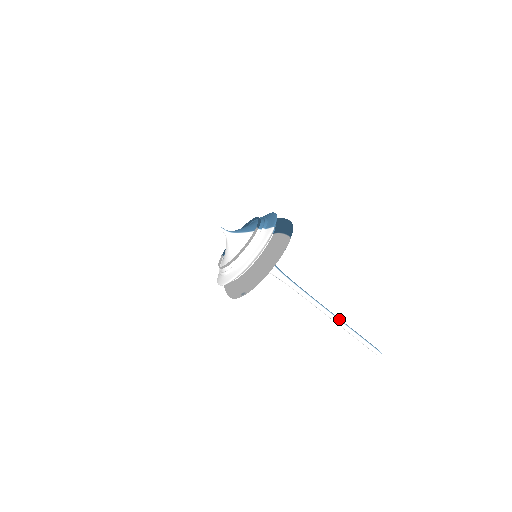
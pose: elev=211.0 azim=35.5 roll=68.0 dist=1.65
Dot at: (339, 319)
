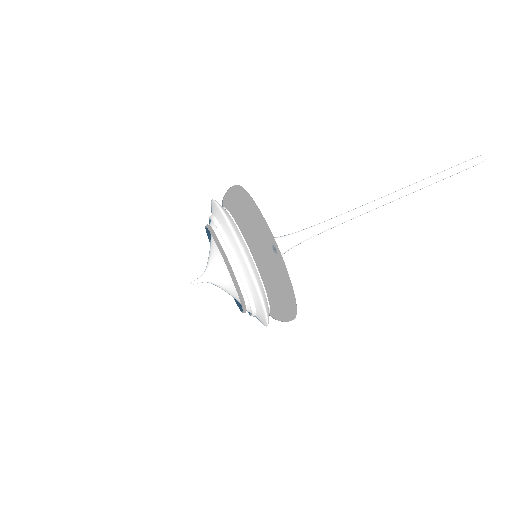
Dot at: (402, 189)
